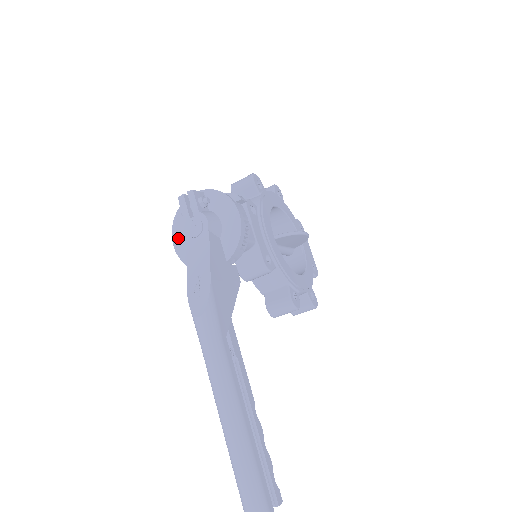
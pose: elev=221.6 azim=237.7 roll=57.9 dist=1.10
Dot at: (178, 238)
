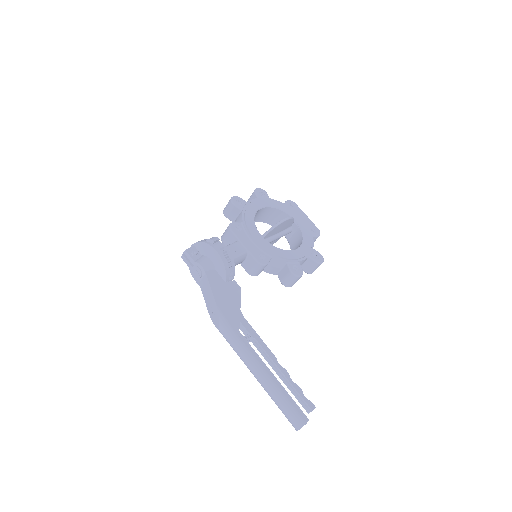
Dot at: occluded
